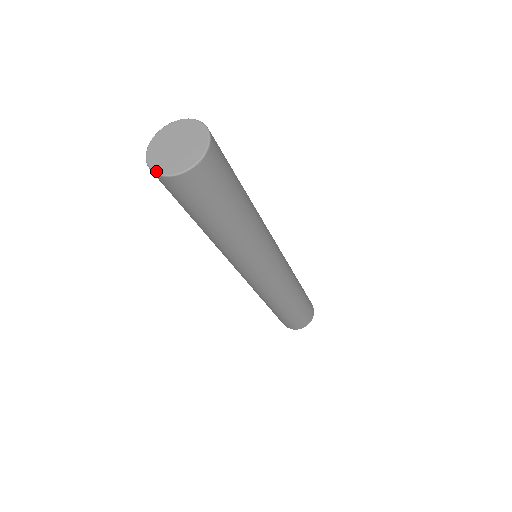
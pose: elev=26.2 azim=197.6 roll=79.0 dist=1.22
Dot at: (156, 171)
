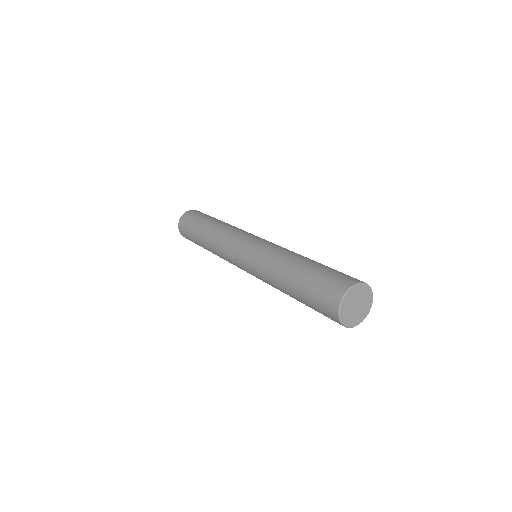
Dot at: (350, 327)
